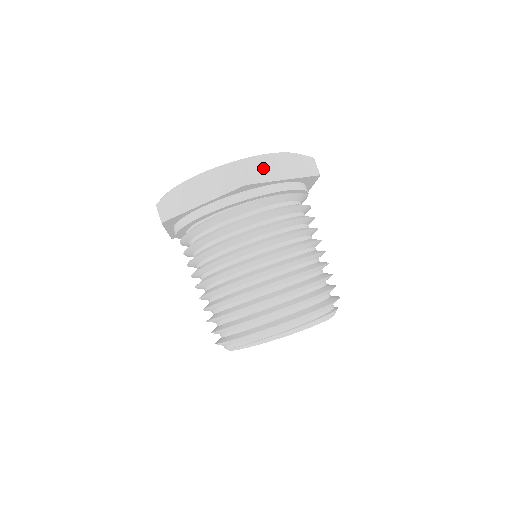
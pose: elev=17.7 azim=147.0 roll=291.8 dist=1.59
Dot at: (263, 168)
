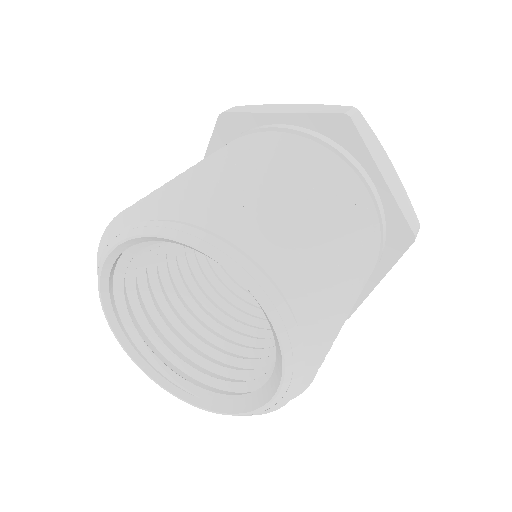
Dot at: (260, 108)
